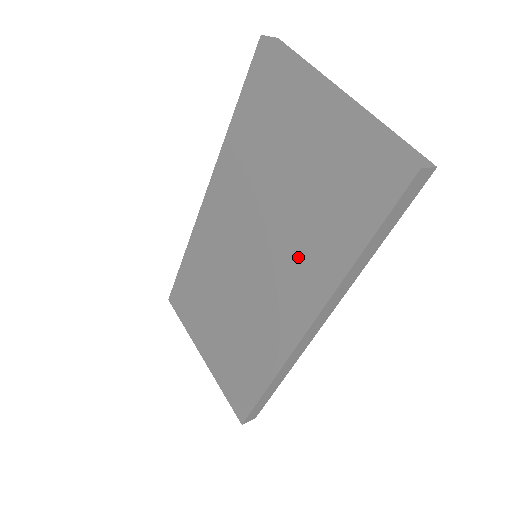
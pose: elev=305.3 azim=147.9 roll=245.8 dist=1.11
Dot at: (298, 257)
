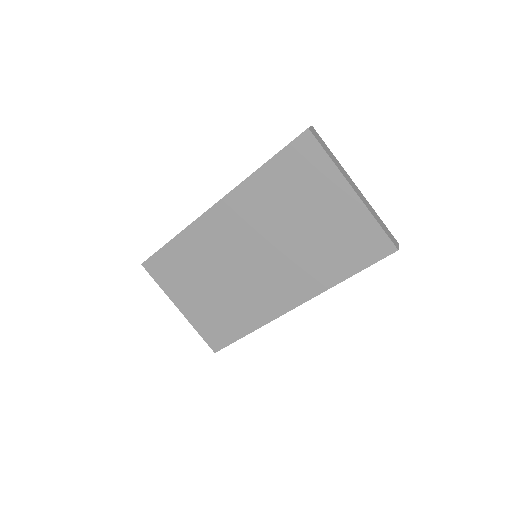
Dot at: (300, 269)
